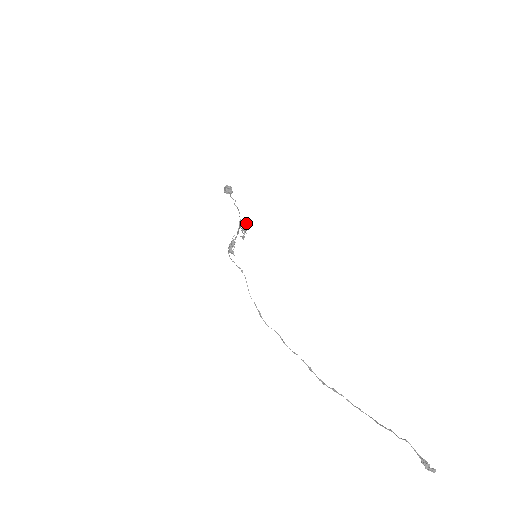
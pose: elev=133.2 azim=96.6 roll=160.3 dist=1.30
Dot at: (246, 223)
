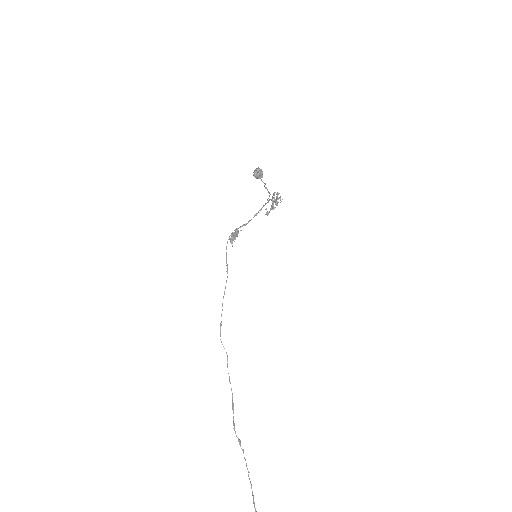
Dot at: occluded
